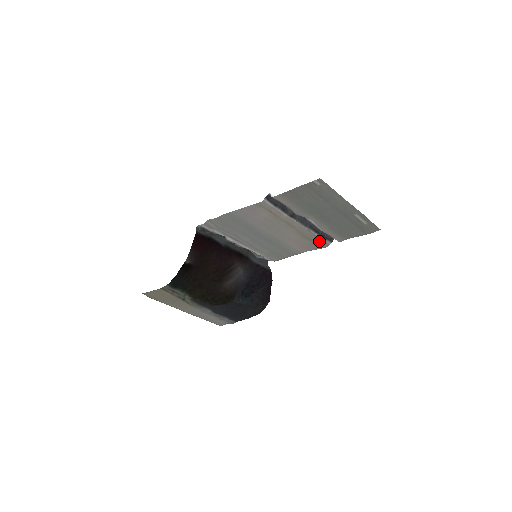
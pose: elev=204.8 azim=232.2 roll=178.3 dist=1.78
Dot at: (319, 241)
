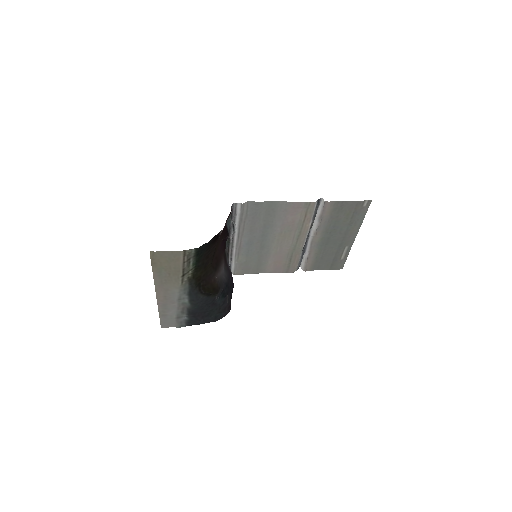
Dot at: (294, 264)
